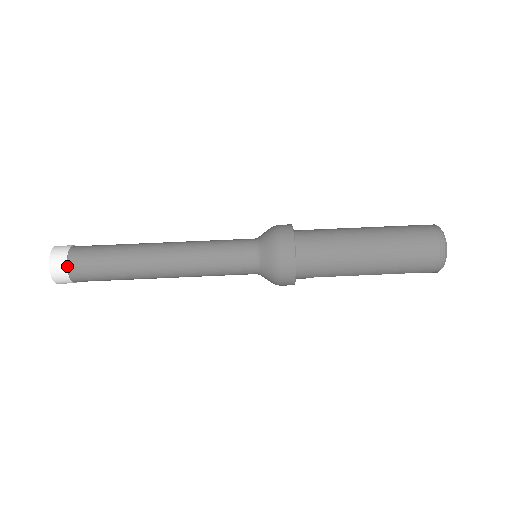
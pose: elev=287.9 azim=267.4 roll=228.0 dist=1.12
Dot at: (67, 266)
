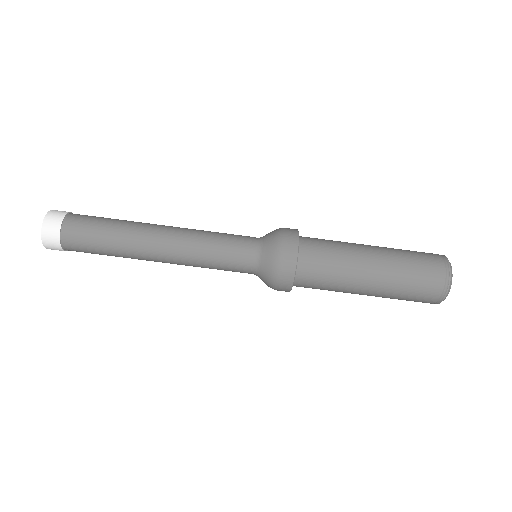
Dot at: (64, 250)
